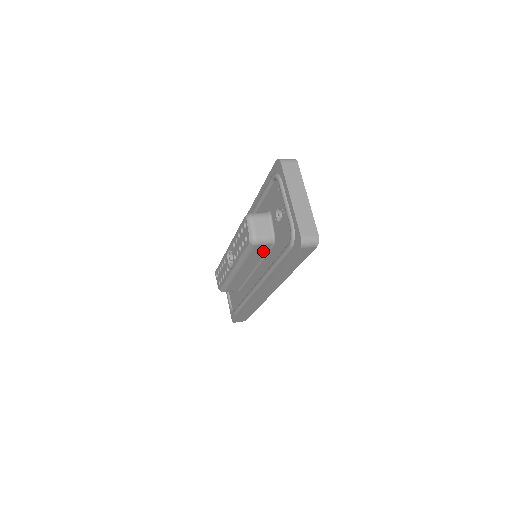
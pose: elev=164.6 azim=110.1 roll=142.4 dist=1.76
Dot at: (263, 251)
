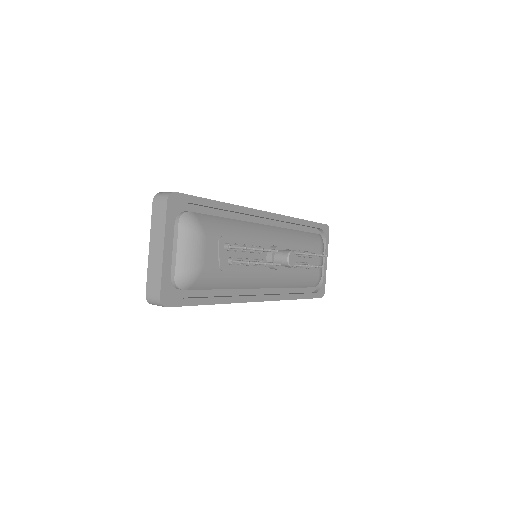
Dot at: occluded
